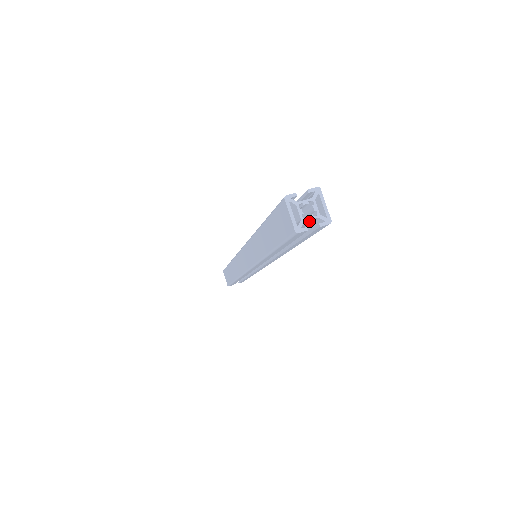
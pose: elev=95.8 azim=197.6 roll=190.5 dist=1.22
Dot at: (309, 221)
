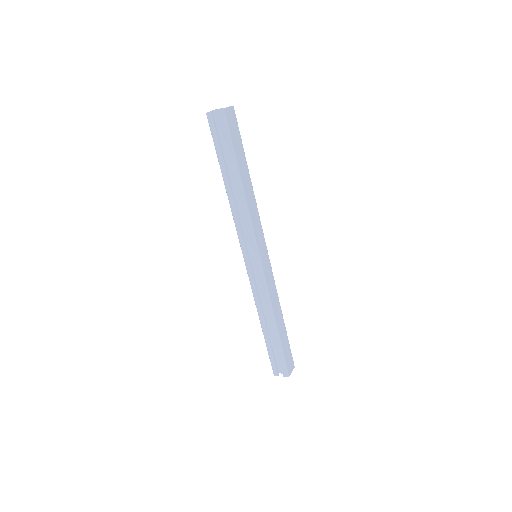
Dot at: (219, 116)
